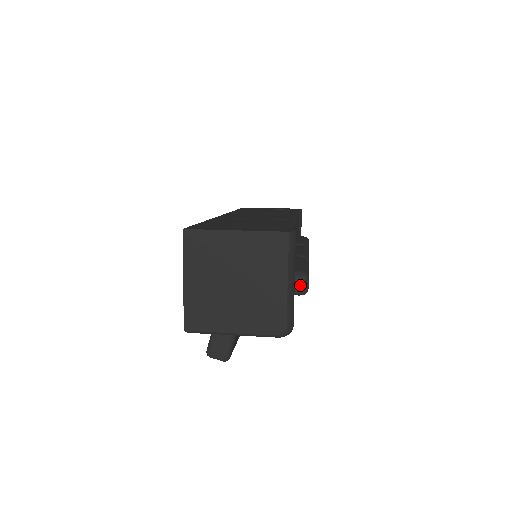
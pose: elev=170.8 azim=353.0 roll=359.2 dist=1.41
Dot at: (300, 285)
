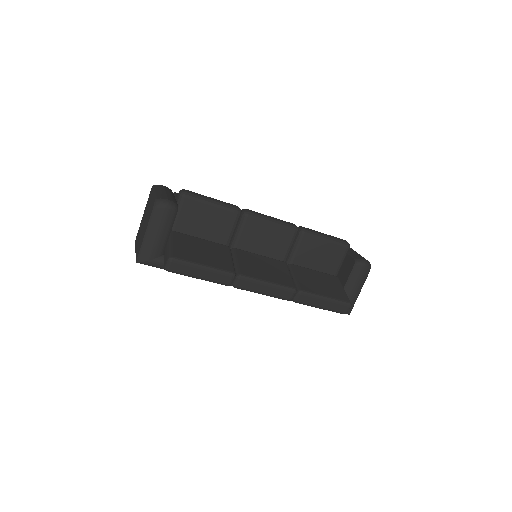
Dot at: (178, 194)
